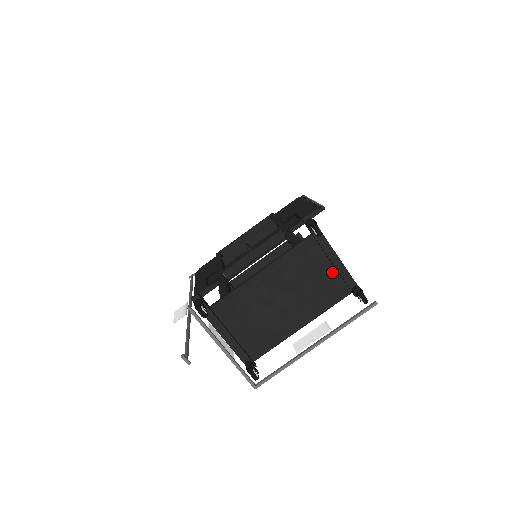
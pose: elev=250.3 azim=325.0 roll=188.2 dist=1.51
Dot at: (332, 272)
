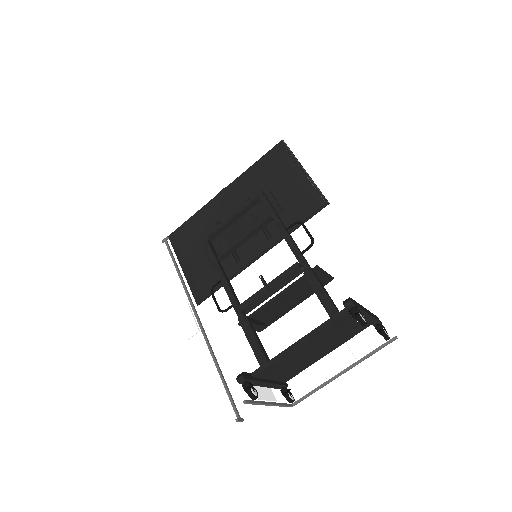
Dot at: occluded
